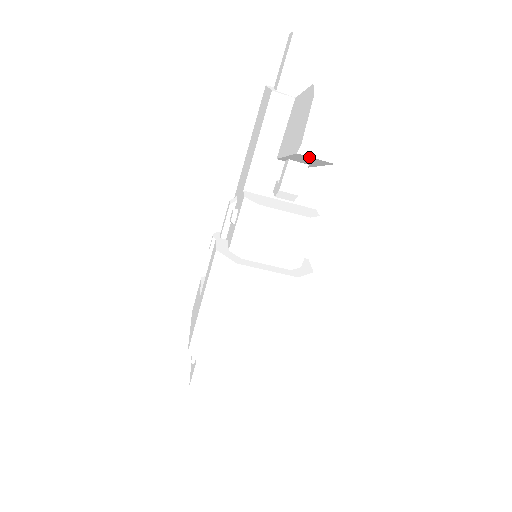
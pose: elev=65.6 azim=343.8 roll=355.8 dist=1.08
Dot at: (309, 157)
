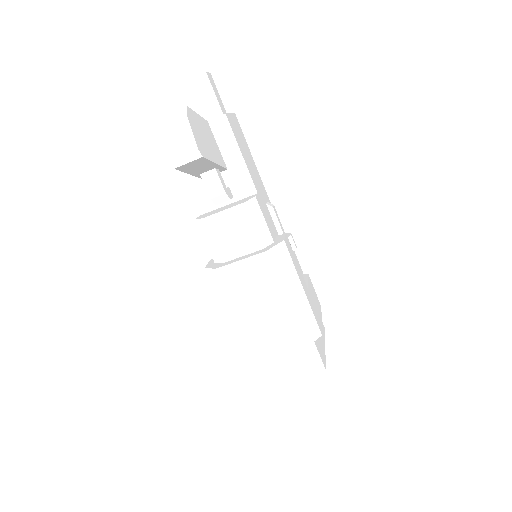
Dot at: (185, 165)
